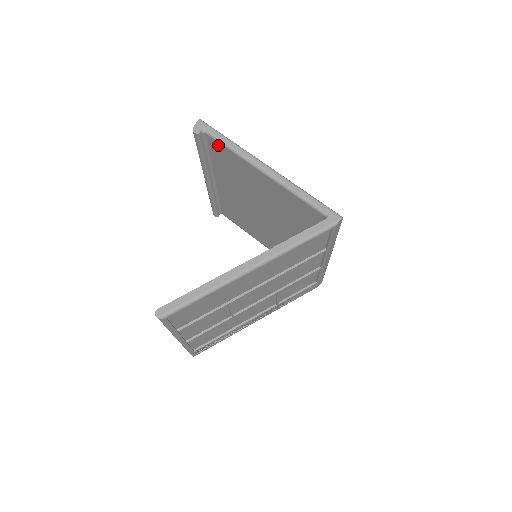
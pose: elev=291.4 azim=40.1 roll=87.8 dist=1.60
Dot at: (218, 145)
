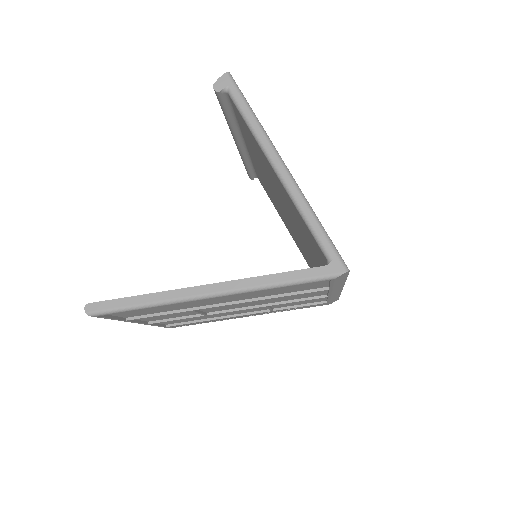
Dot at: (239, 114)
